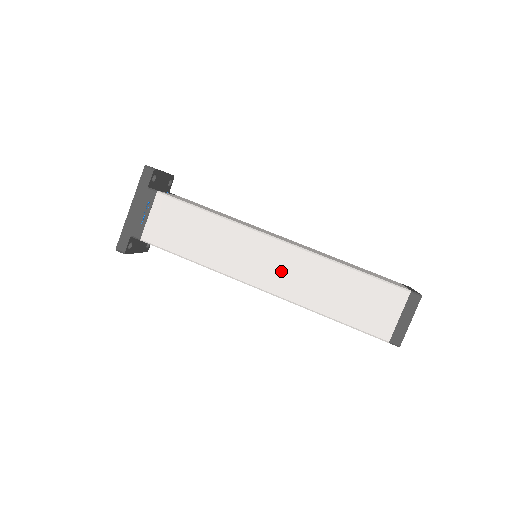
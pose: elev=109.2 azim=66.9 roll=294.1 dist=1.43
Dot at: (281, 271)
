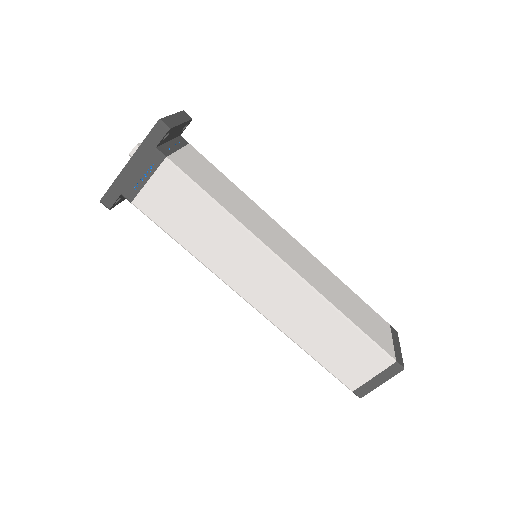
Dot at: (276, 295)
